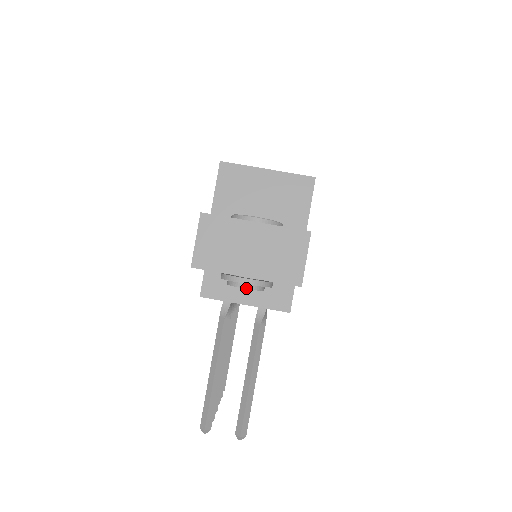
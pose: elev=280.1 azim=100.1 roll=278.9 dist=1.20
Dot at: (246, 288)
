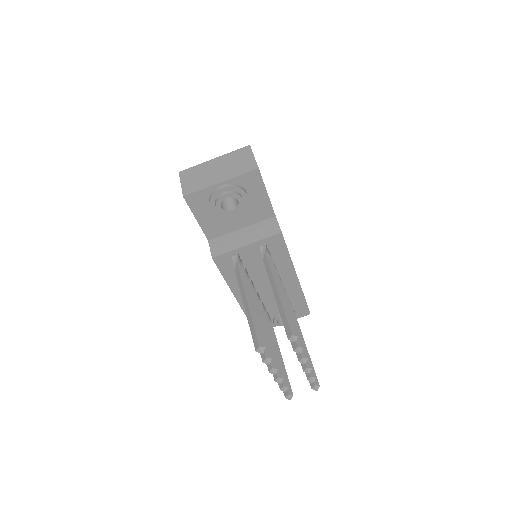
Dot at: (226, 194)
